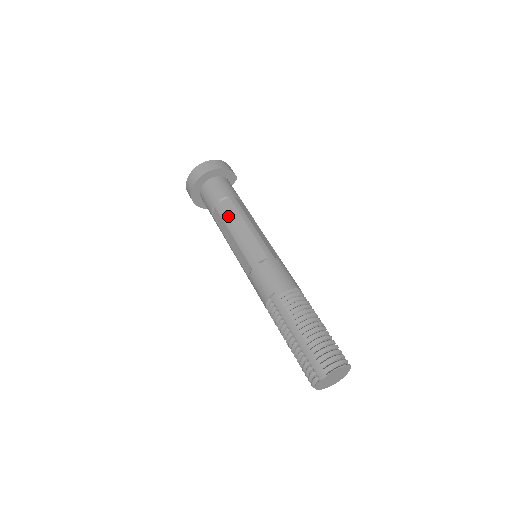
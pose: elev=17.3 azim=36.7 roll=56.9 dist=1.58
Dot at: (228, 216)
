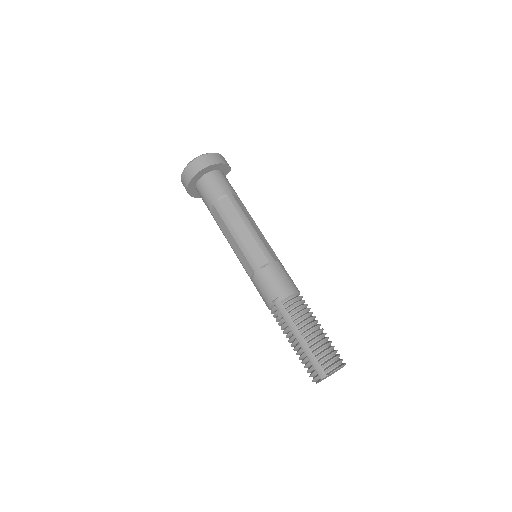
Dot at: (228, 217)
